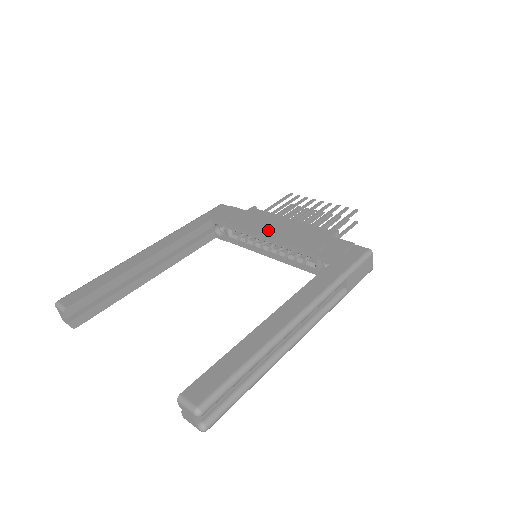
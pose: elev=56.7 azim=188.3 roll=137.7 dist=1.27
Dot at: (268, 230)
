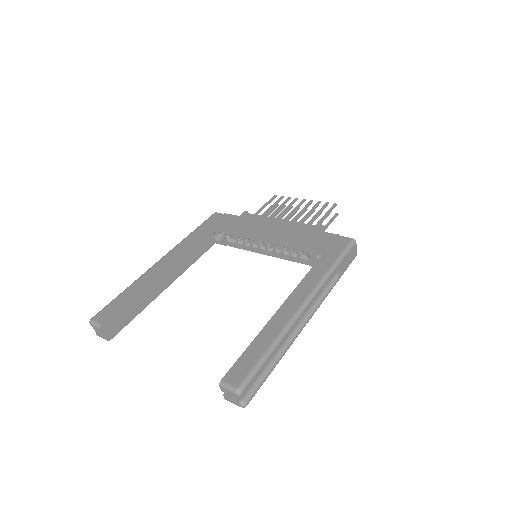
Dot at: (263, 232)
